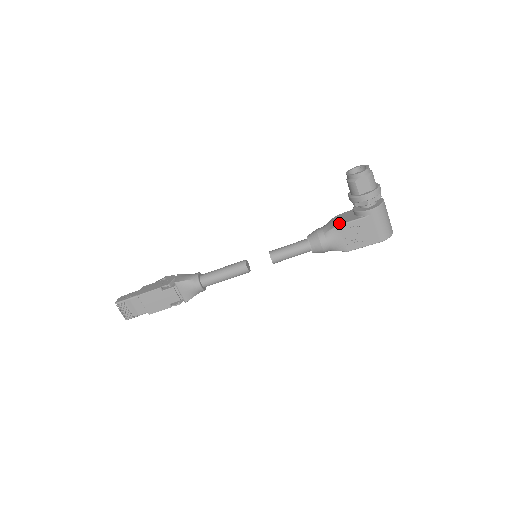
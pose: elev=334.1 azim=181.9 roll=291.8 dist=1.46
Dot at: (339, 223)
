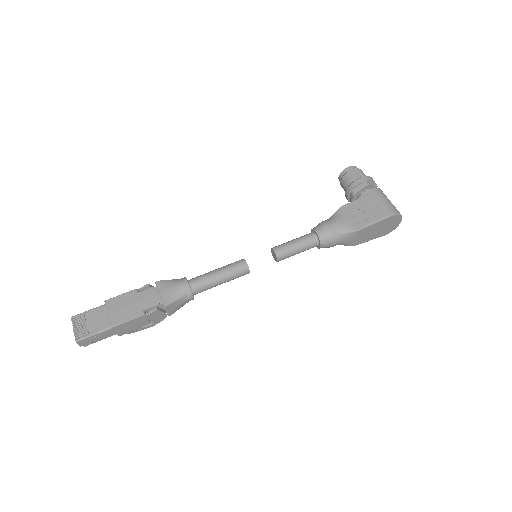
Dot at: (341, 207)
